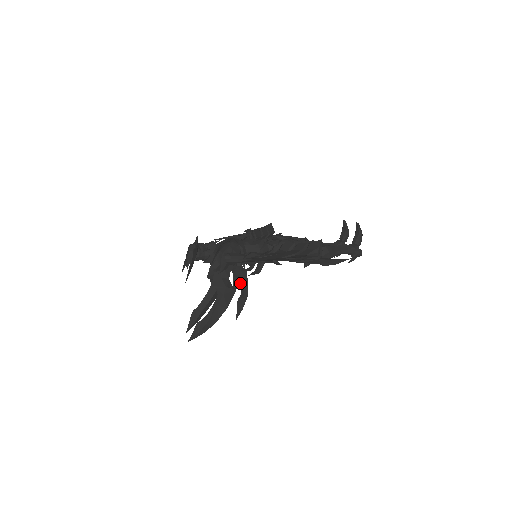
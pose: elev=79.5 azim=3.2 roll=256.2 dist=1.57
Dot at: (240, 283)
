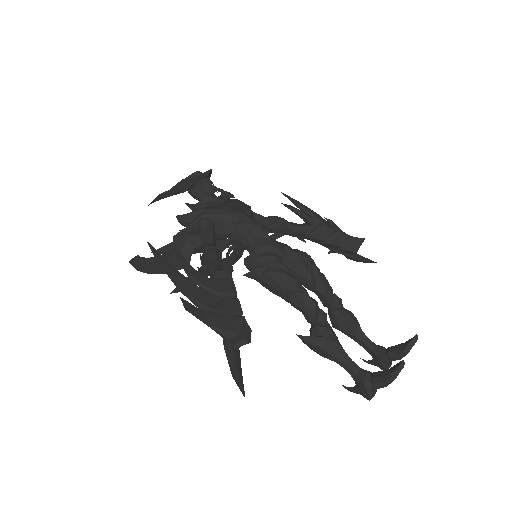
Dot at: occluded
